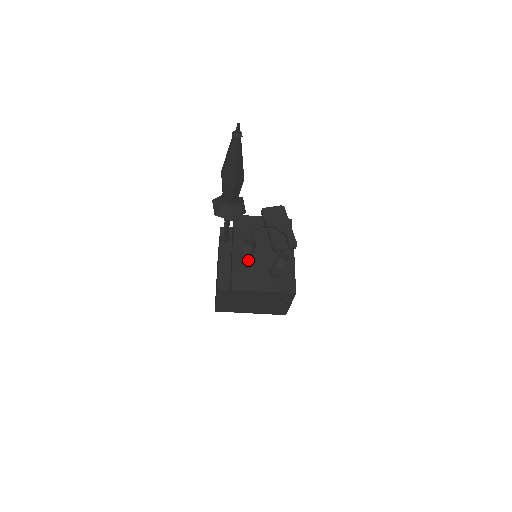
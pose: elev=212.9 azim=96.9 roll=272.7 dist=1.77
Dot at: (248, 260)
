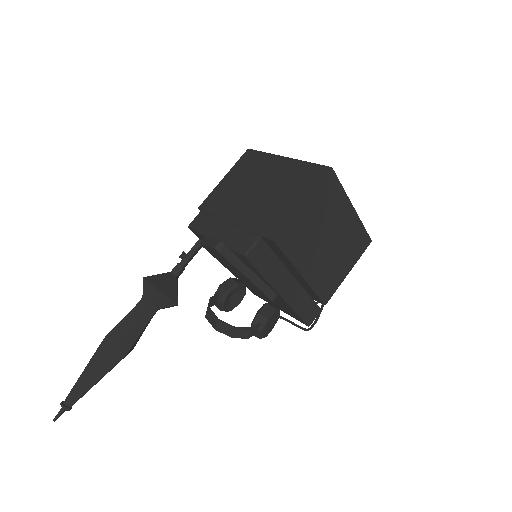
Dot at: (234, 307)
